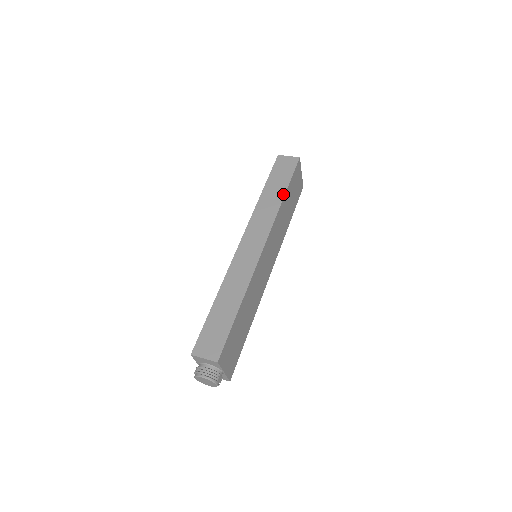
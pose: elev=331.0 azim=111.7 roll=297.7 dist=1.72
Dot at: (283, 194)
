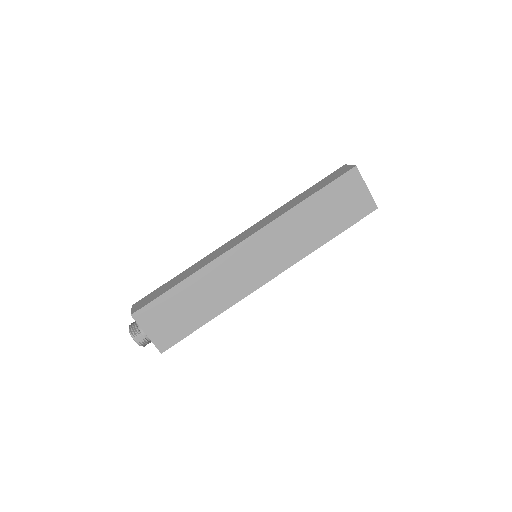
Dot at: (305, 198)
